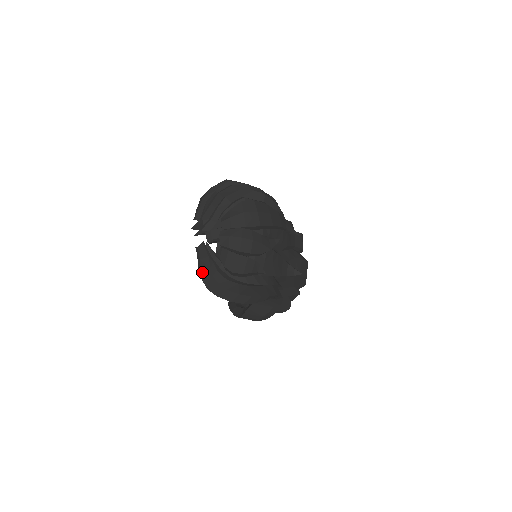
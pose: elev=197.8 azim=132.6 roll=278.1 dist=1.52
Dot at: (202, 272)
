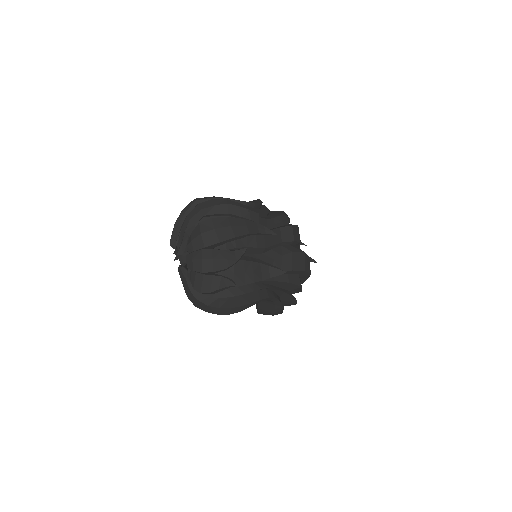
Dot at: (186, 293)
